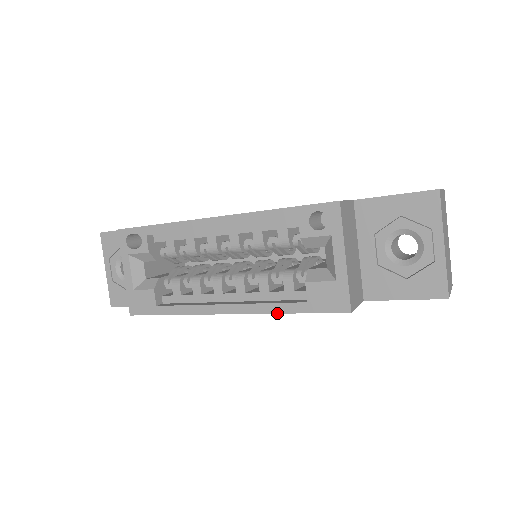
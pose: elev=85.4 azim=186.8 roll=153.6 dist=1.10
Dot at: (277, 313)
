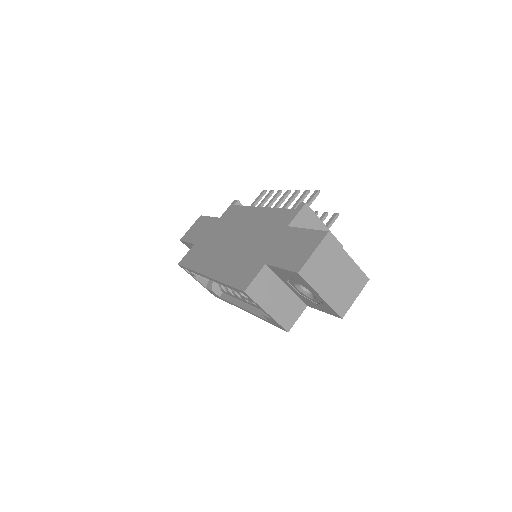
Dot at: occluded
